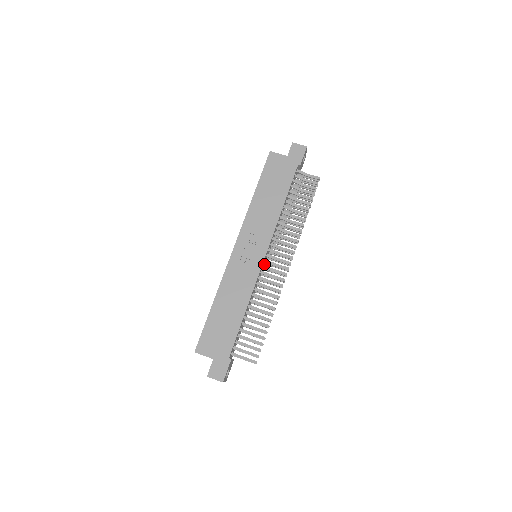
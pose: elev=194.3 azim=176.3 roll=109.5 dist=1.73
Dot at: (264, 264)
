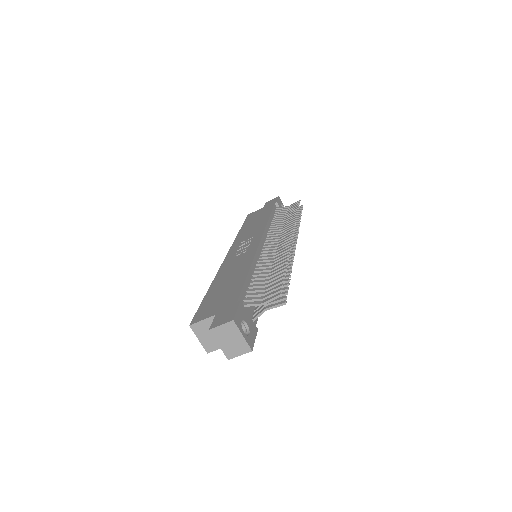
Dot at: occluded
